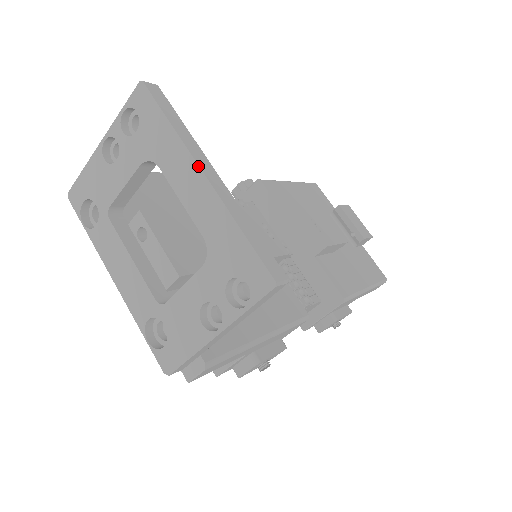
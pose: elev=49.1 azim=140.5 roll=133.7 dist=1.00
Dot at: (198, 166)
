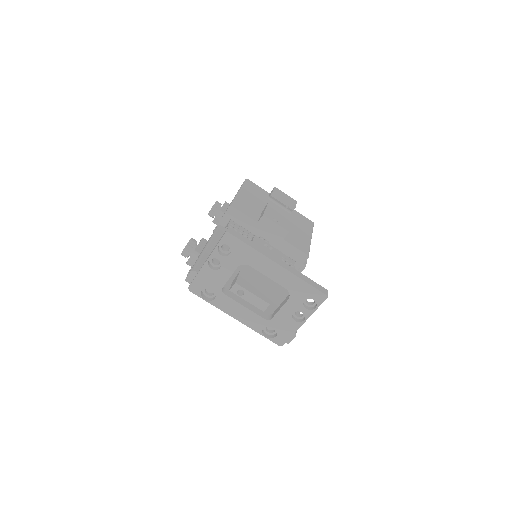
Dot at: (274, 262)
